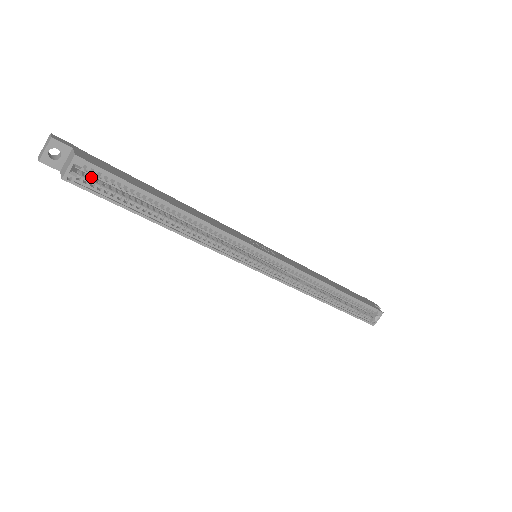
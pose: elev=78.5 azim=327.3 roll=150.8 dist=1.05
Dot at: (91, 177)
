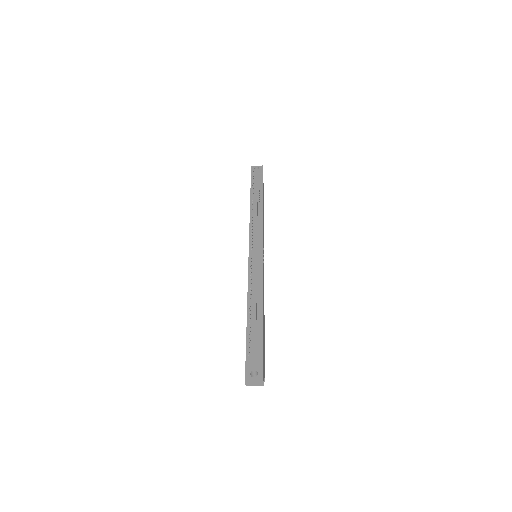
Dot at: occluded
